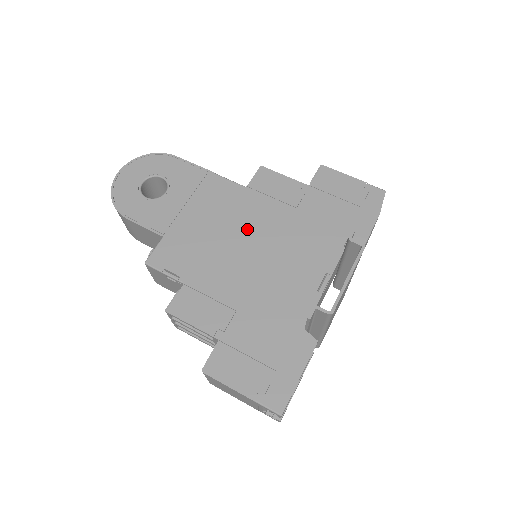
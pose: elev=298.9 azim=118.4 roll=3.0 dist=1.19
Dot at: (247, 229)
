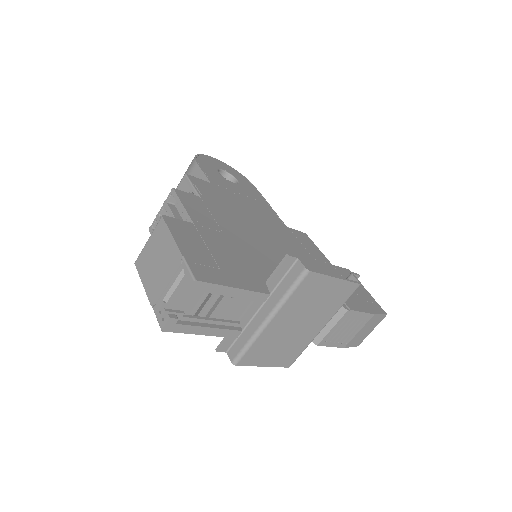
Dot at: (270, 231)
